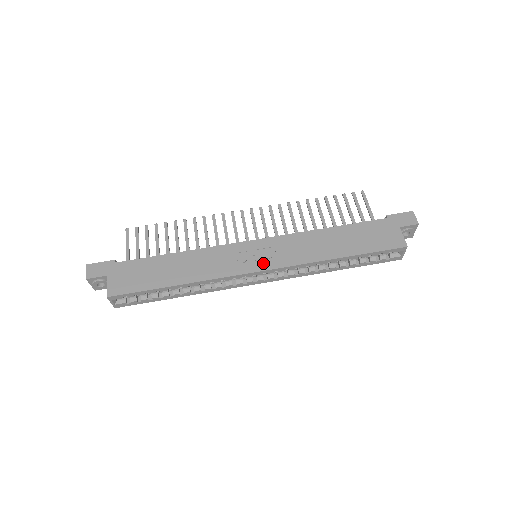
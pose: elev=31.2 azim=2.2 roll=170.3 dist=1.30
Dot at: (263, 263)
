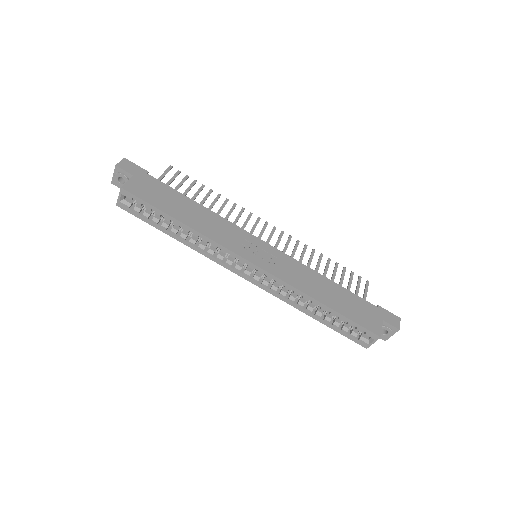
Dot at: (260, 261)
